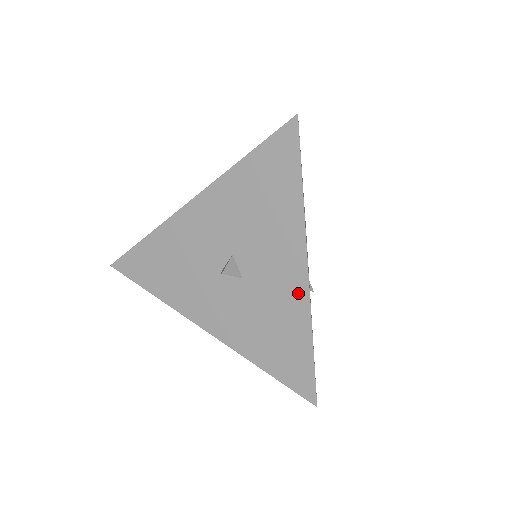
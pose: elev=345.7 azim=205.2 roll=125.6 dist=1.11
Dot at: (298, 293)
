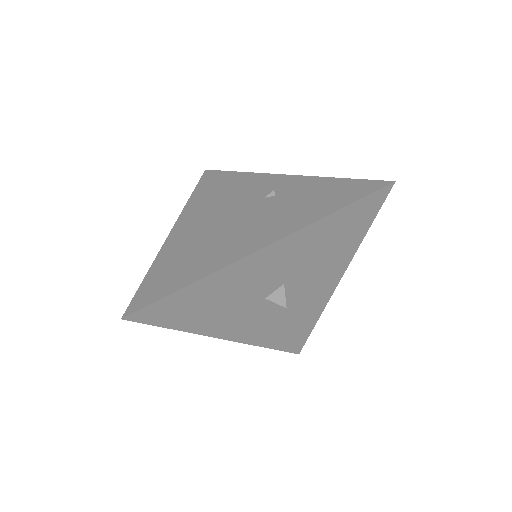
Dot at: (323, 298)
